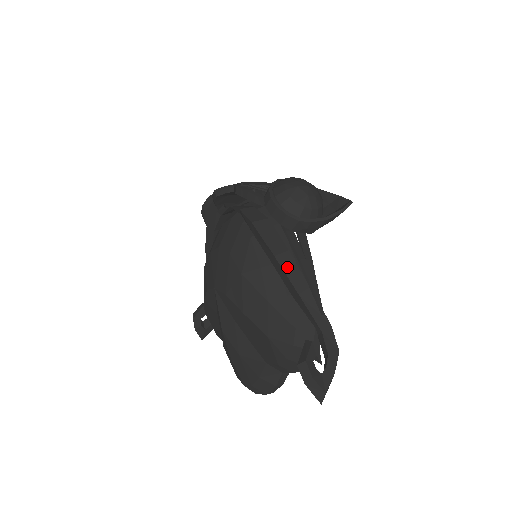
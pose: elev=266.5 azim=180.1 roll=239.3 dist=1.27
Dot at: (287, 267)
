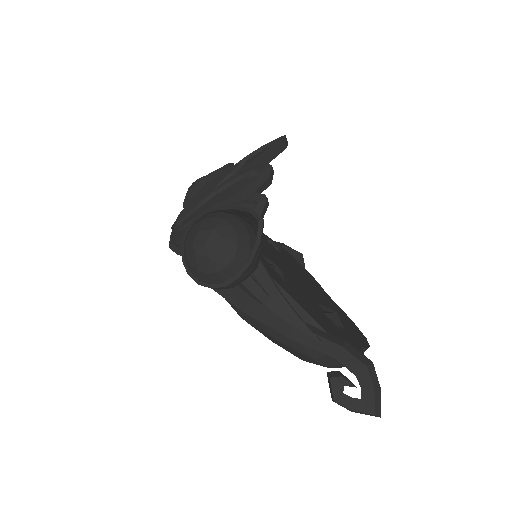
Dot at: (260, 316)
